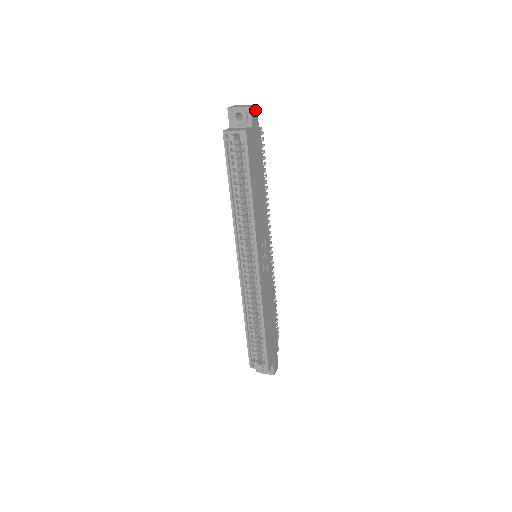
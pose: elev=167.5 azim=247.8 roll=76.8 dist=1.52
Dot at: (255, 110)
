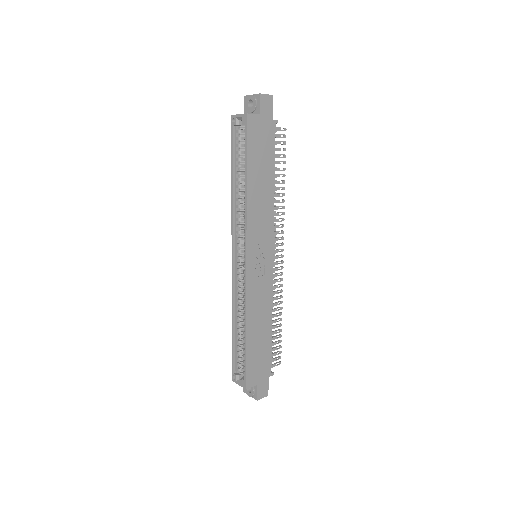
Dot at: (269, 100)
